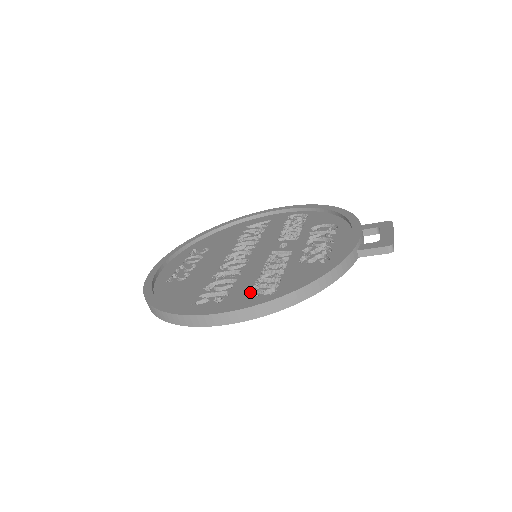
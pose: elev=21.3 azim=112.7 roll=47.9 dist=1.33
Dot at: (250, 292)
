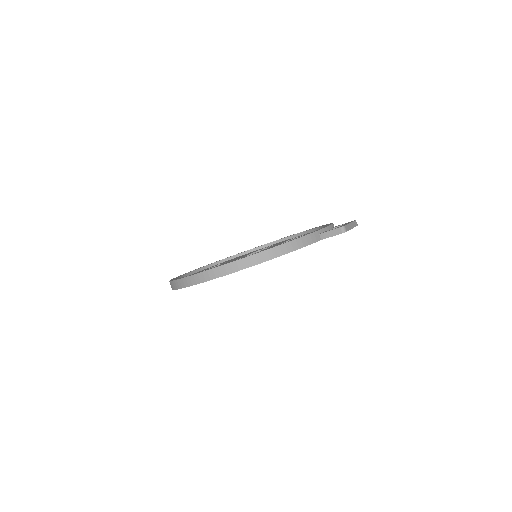
Dot at: occluded
